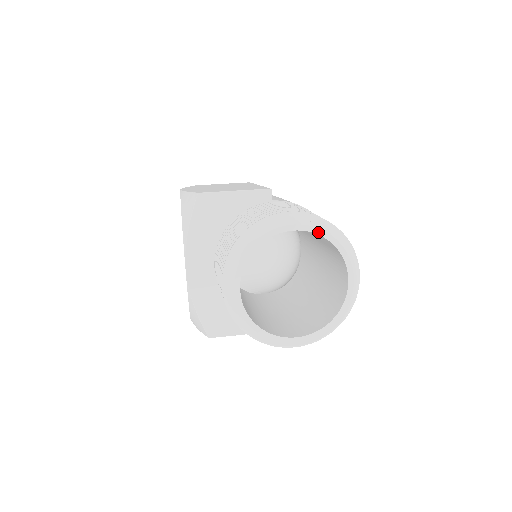
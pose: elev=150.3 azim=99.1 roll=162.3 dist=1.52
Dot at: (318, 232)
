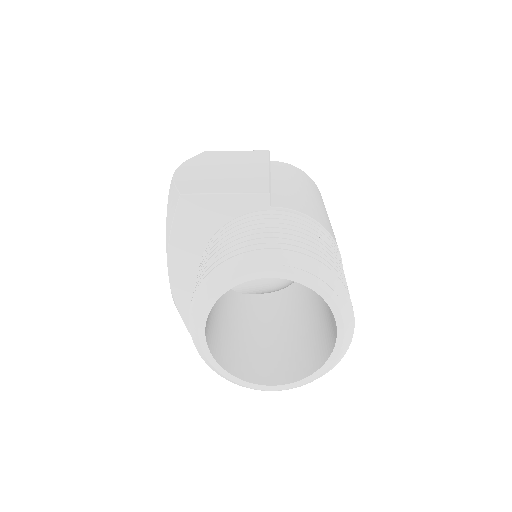
Dot at: (302, 281)
